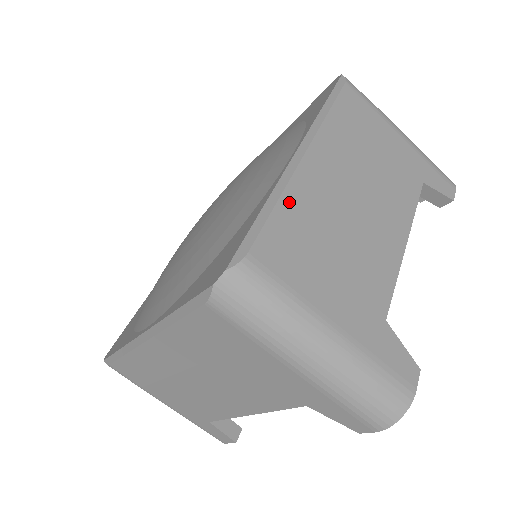
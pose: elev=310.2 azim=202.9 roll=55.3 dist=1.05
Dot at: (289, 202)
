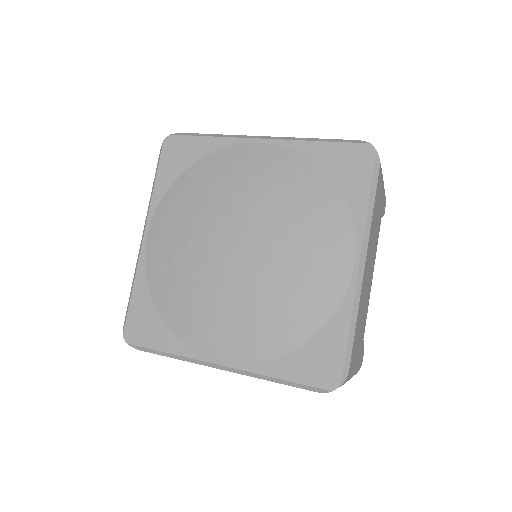
Dot at: (358, 316)
